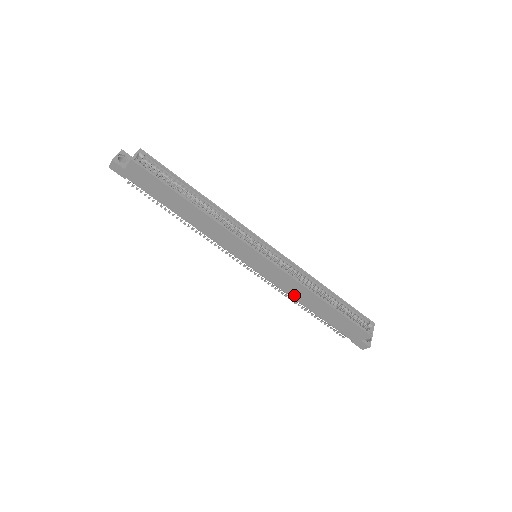
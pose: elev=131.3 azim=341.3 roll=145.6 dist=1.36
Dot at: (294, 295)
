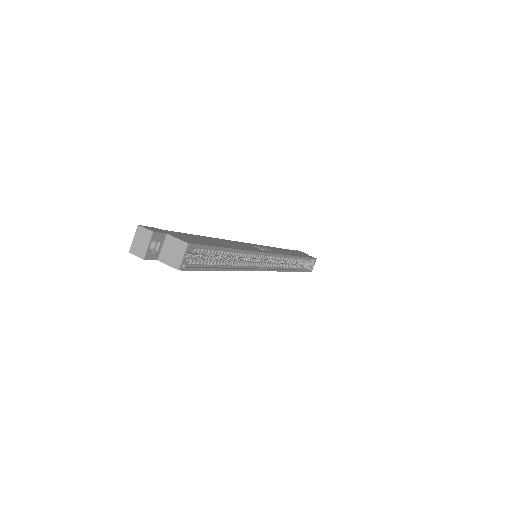
Dot at: occluded
